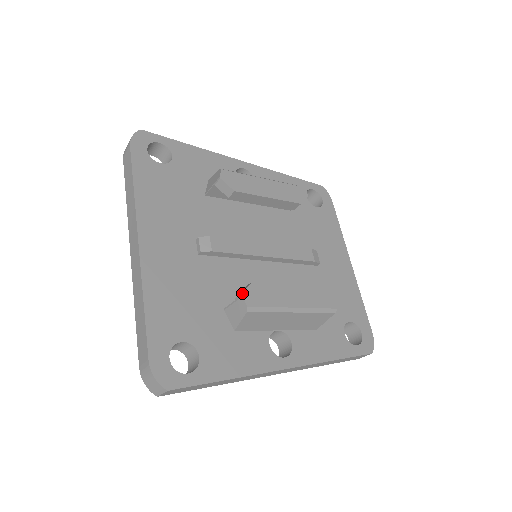
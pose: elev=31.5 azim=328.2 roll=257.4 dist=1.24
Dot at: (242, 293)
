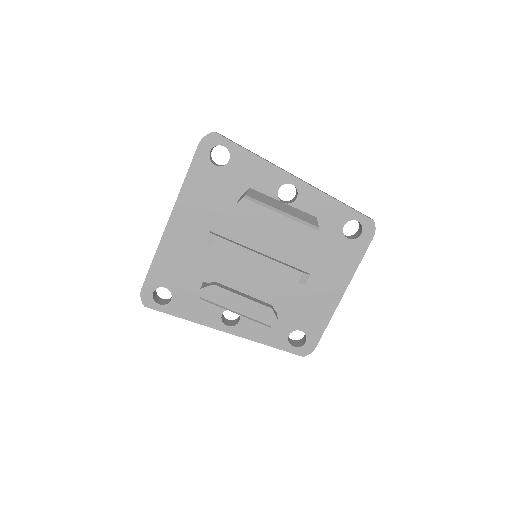
Dot at: (201, 288)
